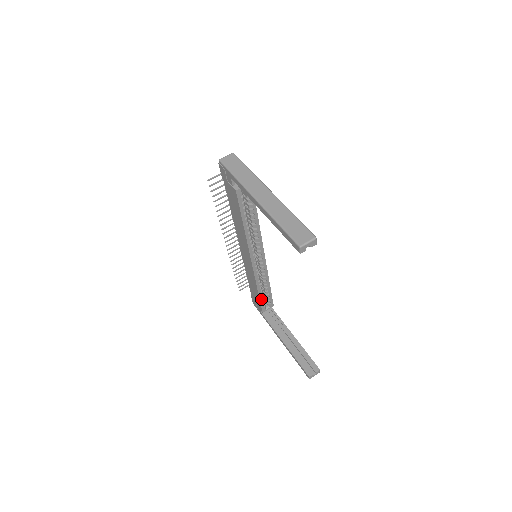
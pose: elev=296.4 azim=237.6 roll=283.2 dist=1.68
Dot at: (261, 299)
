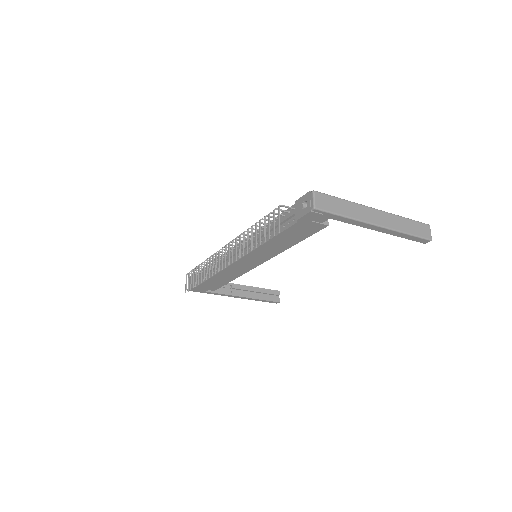
Dot at: (225, 283)
